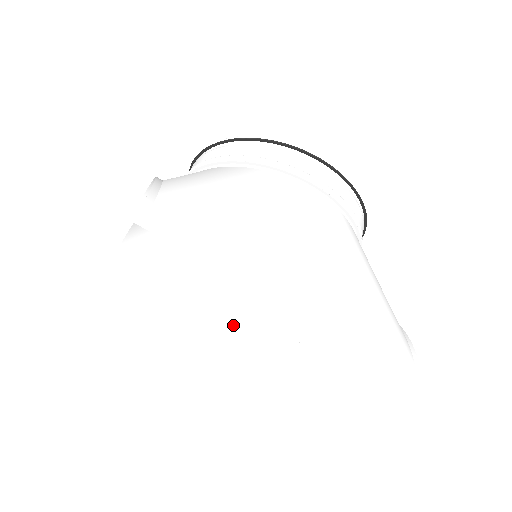
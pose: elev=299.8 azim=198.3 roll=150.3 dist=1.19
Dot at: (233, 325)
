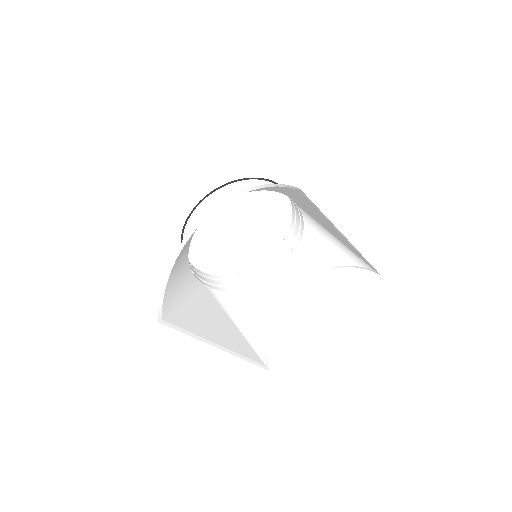
Dot at: (231, 328)
